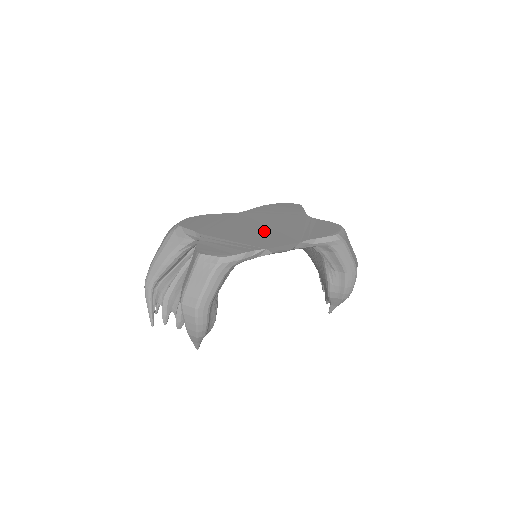
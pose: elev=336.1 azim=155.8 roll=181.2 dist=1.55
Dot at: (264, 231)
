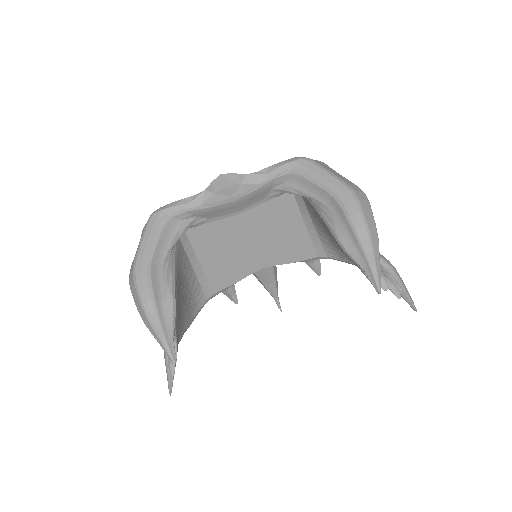
Dot at: occluded
